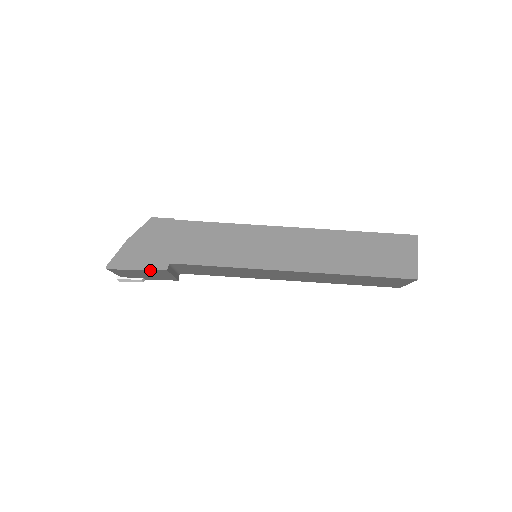
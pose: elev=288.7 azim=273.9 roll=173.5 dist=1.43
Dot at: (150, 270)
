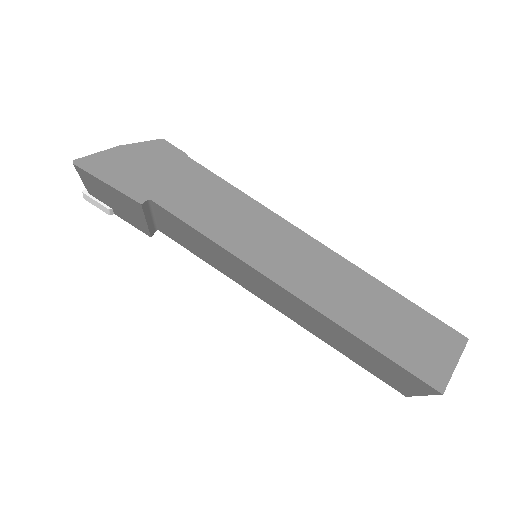
Dot at: (122, 194)
